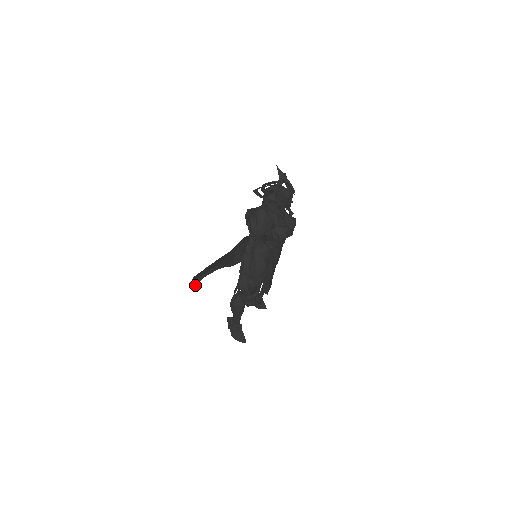
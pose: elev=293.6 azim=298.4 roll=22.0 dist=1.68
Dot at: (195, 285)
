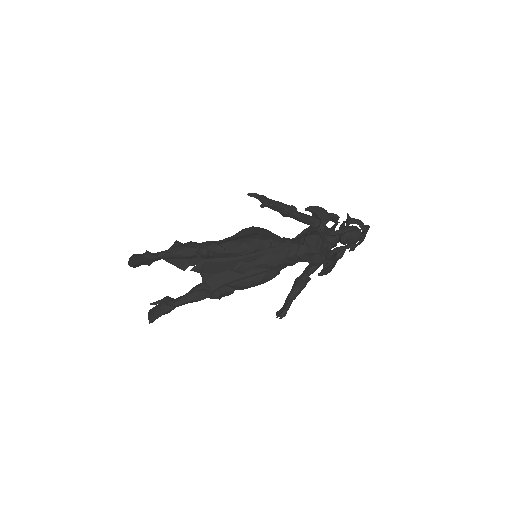
Dot at: (178, 242)
